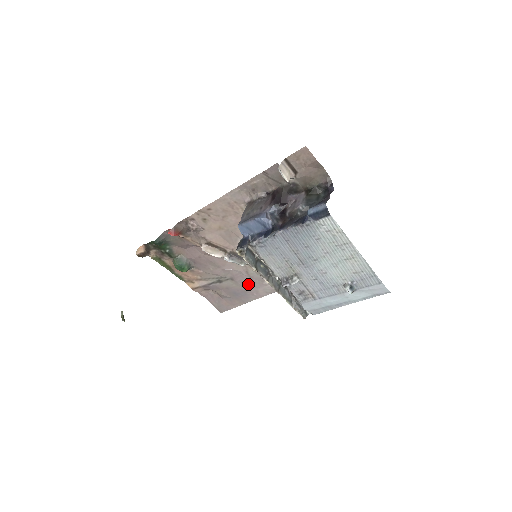
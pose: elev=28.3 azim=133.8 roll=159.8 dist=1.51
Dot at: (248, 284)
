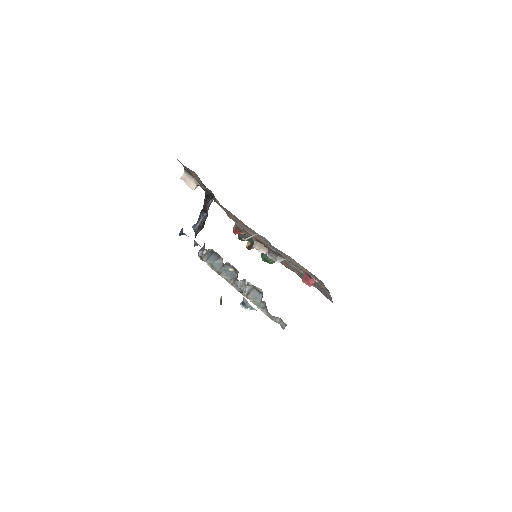
Dot at: occluded
